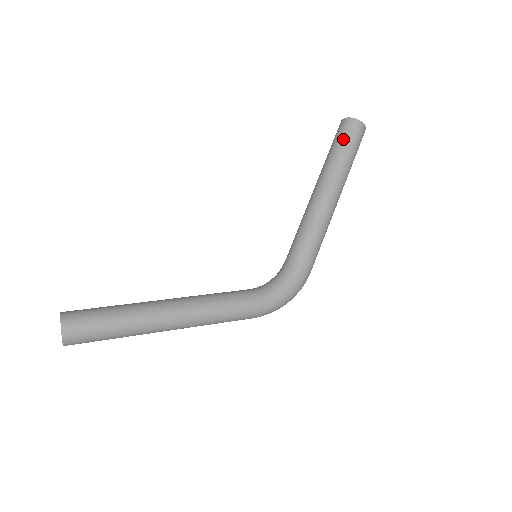
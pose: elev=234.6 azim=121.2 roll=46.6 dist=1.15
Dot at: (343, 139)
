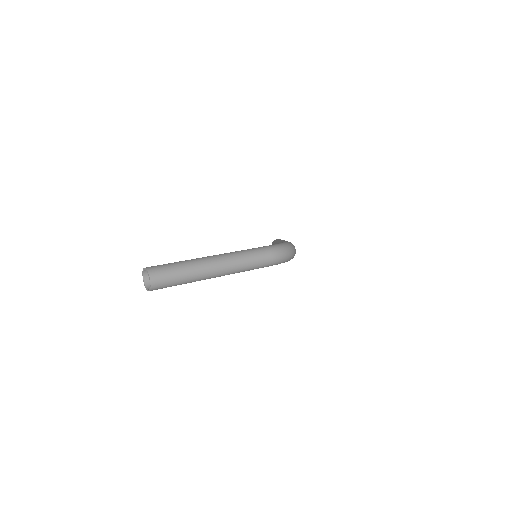
Dot at: (273, 242)
